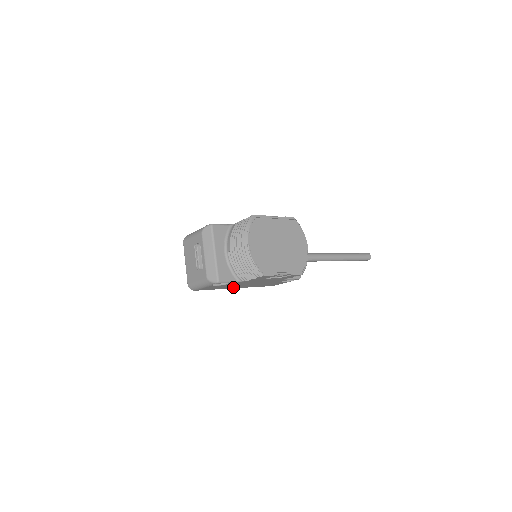
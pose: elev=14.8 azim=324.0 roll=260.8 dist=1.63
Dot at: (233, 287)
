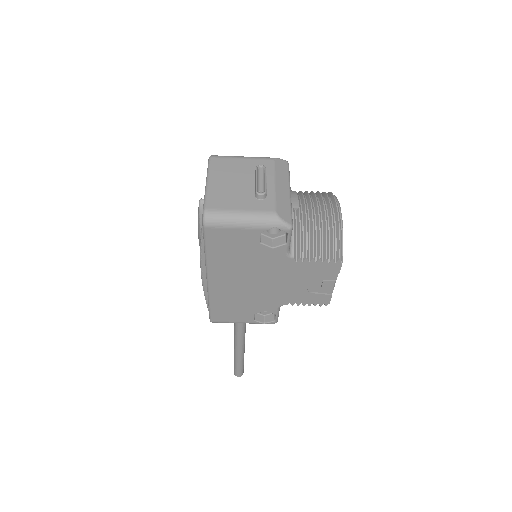
Dot at: (222, 272)
